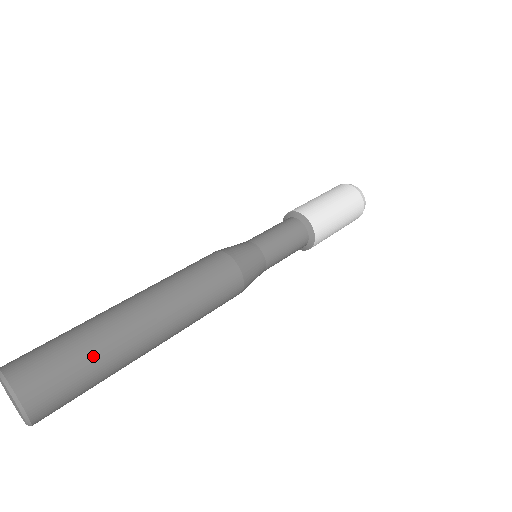
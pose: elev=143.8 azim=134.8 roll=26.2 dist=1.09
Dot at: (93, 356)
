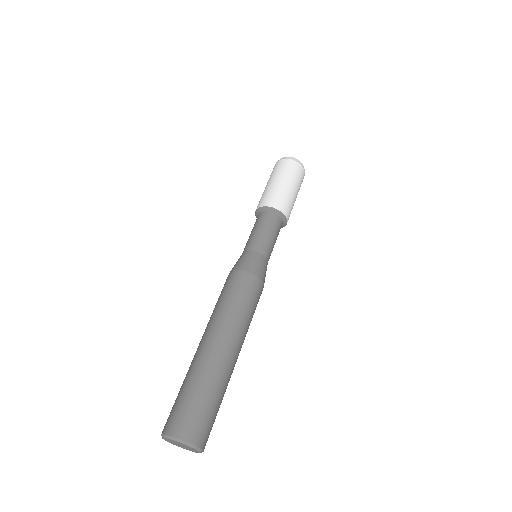
Dot at: (217, 395)
